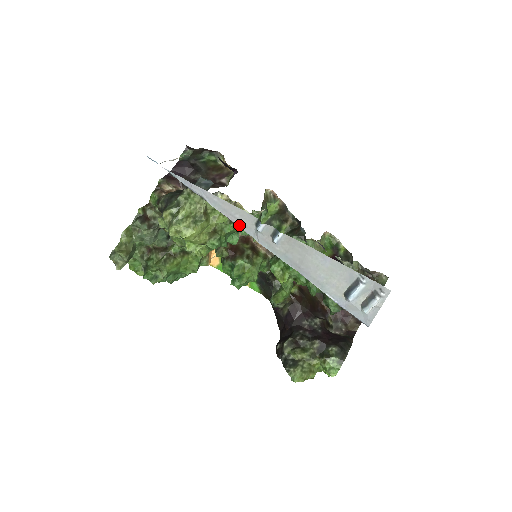
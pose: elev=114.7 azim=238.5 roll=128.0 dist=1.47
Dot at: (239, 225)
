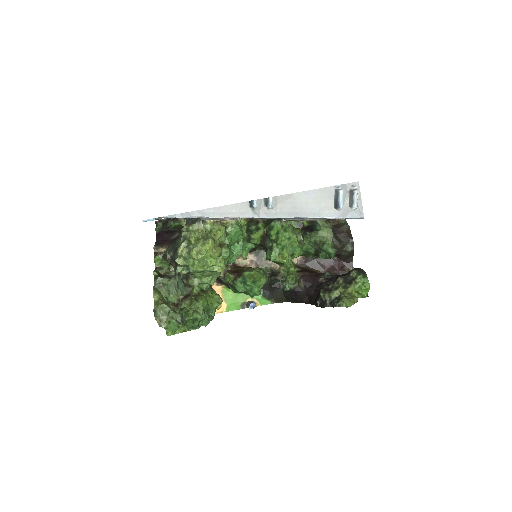
Dot at: (239, 216)
